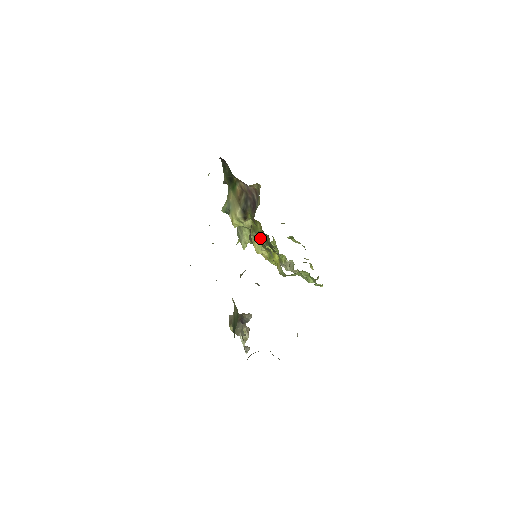
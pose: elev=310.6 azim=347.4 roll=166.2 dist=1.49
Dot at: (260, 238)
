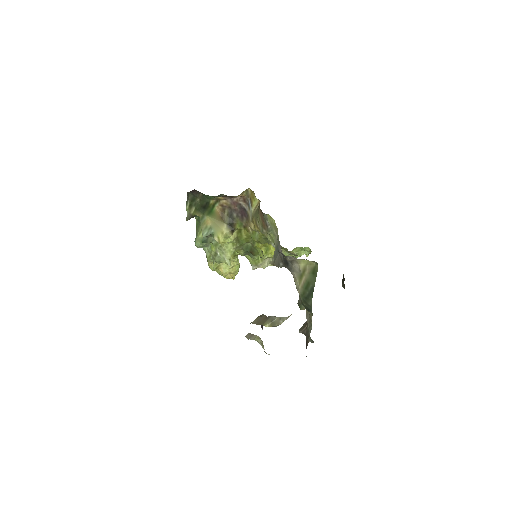
Dot at: occluded
